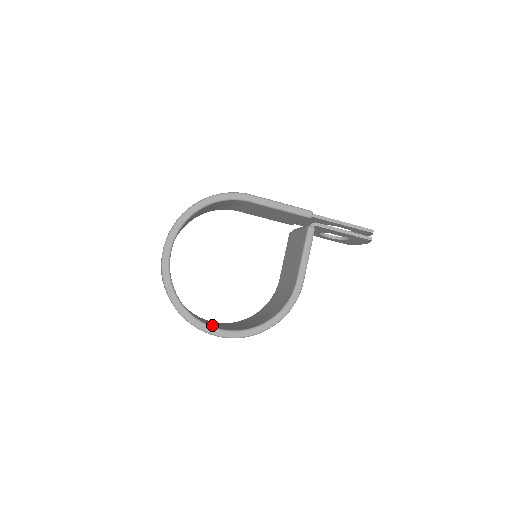
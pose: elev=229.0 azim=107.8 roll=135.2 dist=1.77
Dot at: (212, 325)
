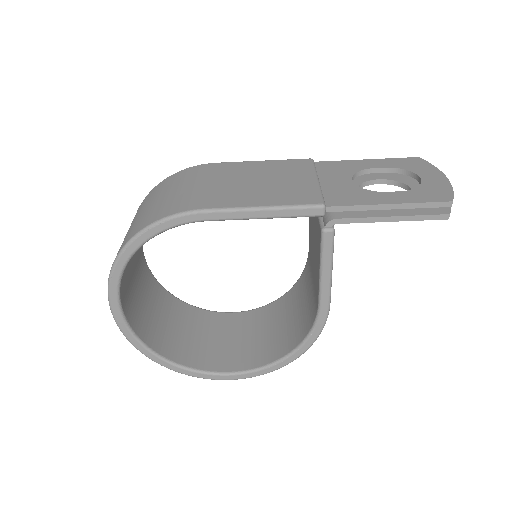
Dot at: (218, 360)
